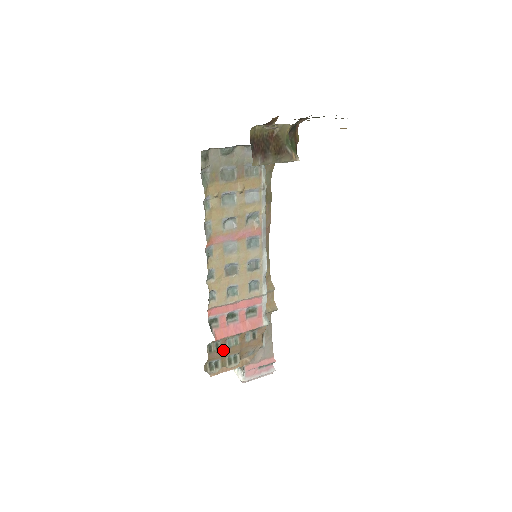
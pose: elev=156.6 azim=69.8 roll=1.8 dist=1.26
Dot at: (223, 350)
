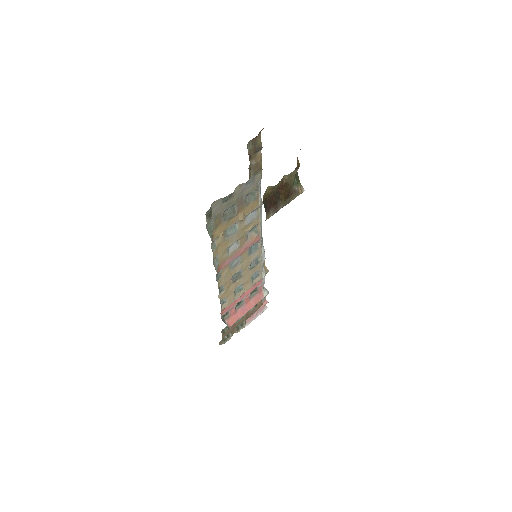
Dot at: (233, 326)
